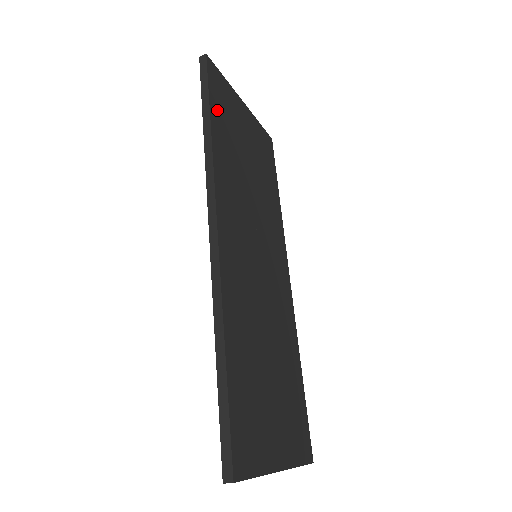
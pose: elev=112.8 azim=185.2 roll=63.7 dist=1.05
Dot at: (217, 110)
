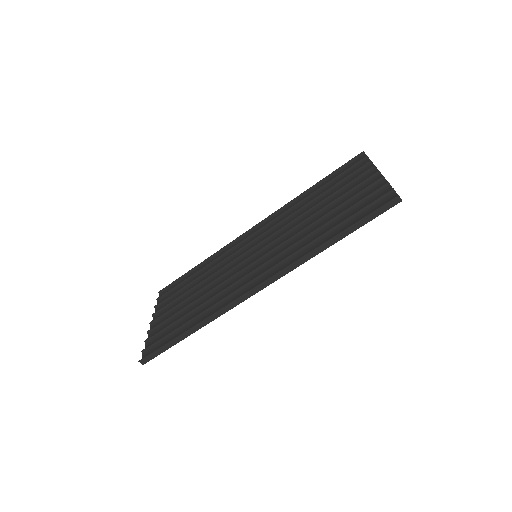
Dot at: occluded
